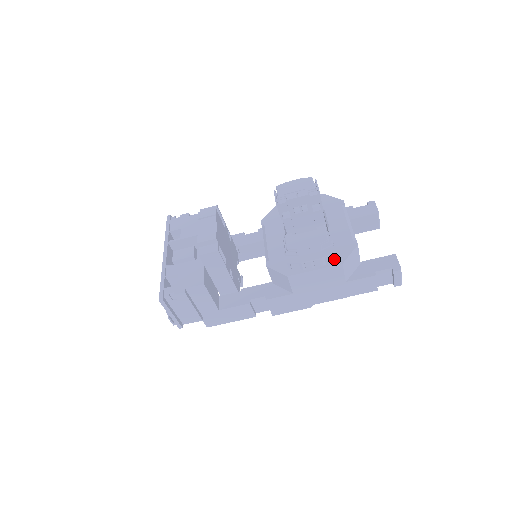
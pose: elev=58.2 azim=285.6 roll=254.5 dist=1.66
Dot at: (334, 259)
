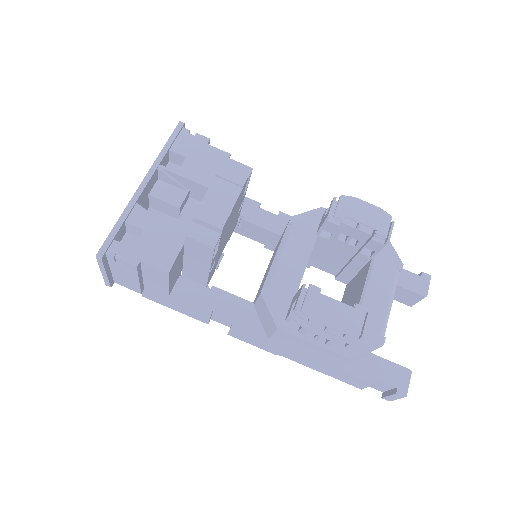
Dot at: (346, 346)
